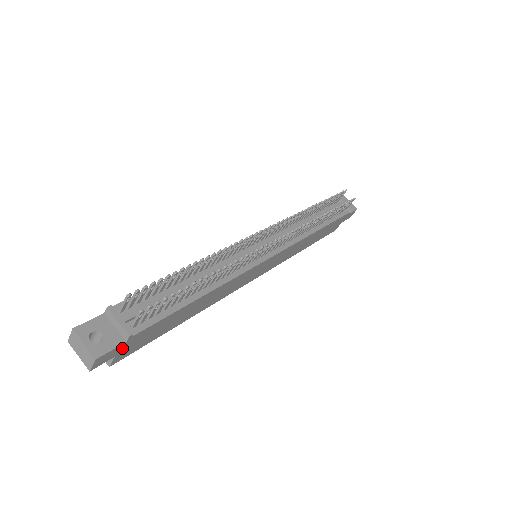
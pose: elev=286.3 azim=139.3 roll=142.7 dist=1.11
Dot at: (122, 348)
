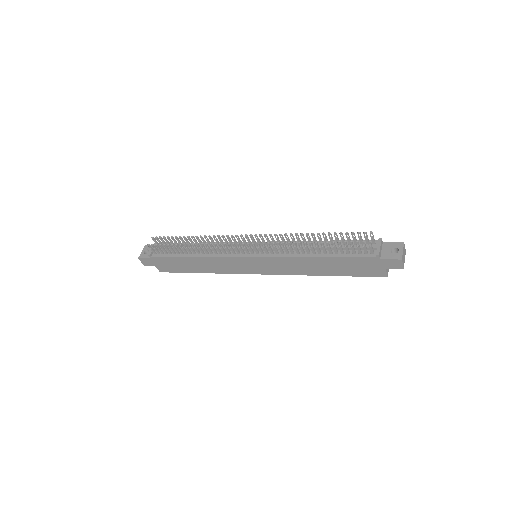
Dot at: (154, 262)
